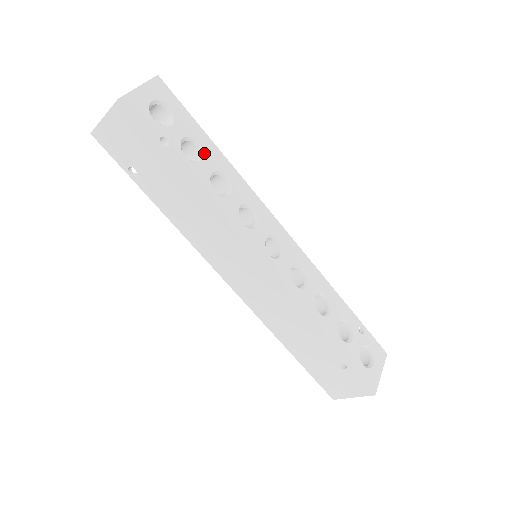
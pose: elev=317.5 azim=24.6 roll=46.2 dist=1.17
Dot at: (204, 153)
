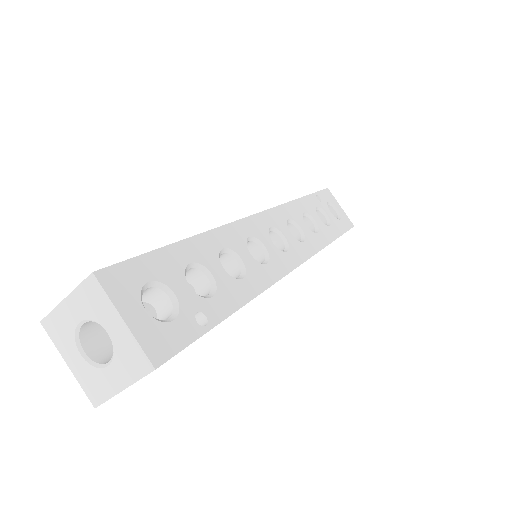
Dot at: (201, 264)
